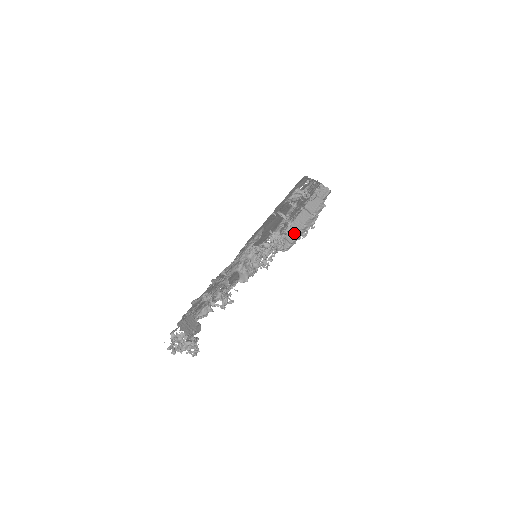
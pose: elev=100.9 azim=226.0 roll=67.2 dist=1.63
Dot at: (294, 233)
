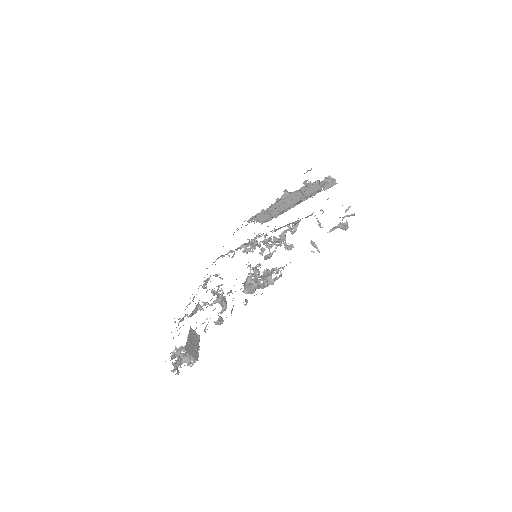
Dot at: (280, 210)
